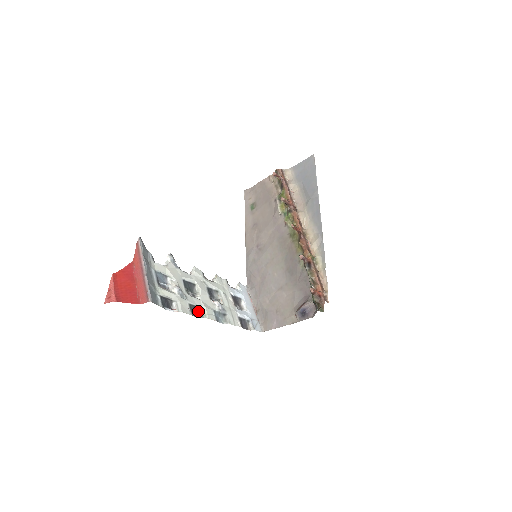
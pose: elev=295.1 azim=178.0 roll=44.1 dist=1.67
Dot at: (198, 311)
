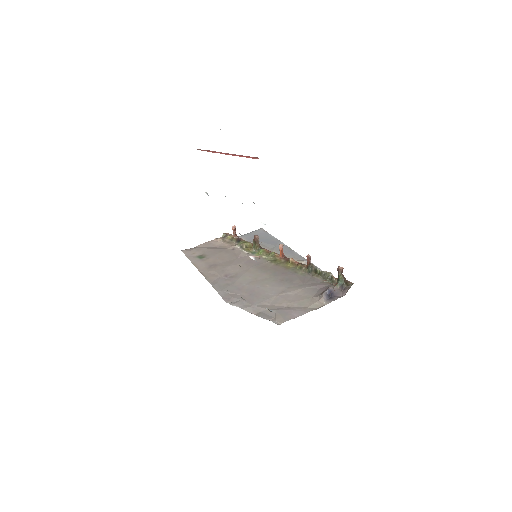
Dot at: occluded
